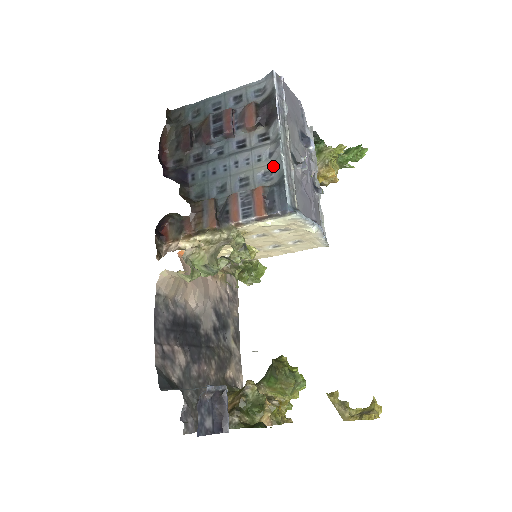
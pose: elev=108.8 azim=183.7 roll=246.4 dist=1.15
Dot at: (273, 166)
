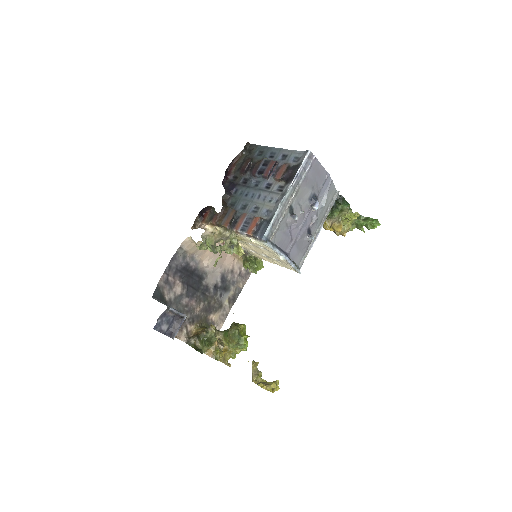
Dot at: (273, 209)
